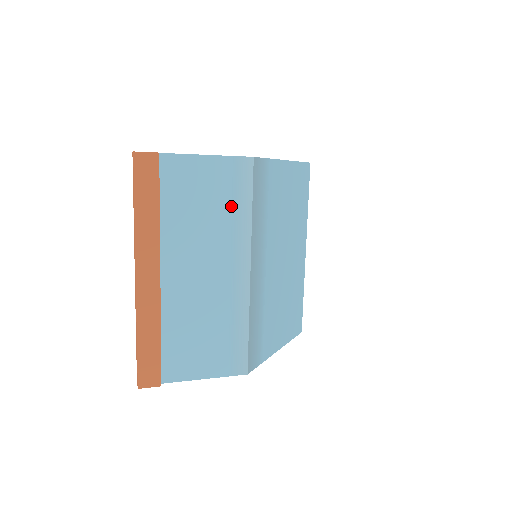
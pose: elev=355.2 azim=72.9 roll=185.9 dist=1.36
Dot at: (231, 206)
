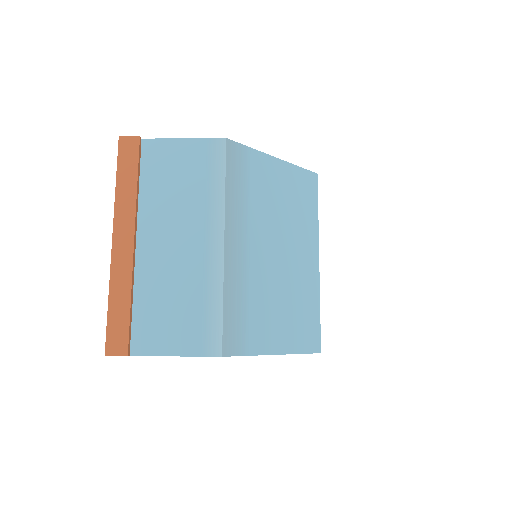
Dot at: (205, 181)
